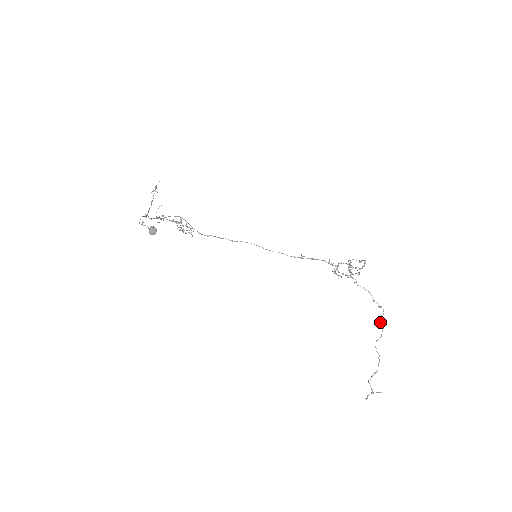
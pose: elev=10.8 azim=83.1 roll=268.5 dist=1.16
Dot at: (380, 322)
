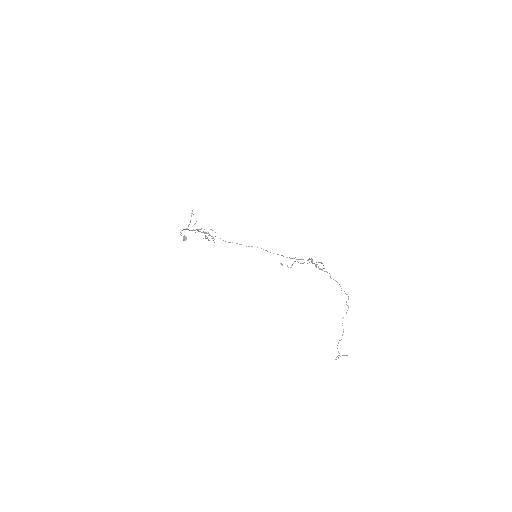
Dot at: occluded
